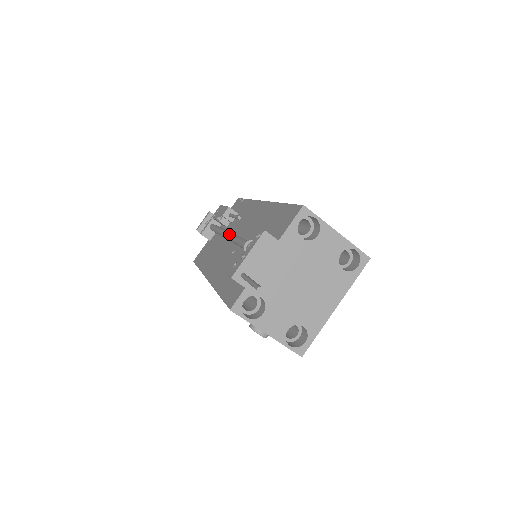
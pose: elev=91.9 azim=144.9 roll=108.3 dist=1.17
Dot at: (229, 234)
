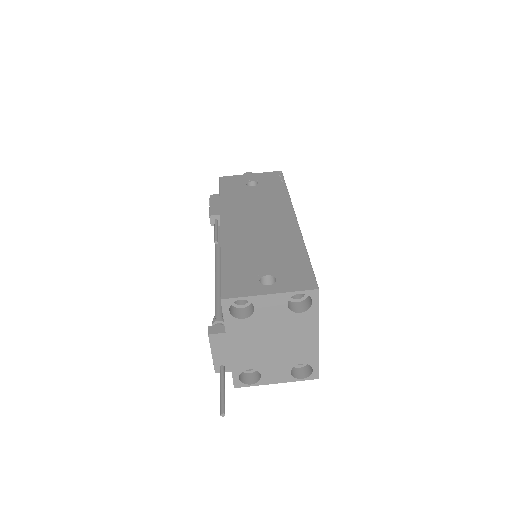
Dot at: occluded
